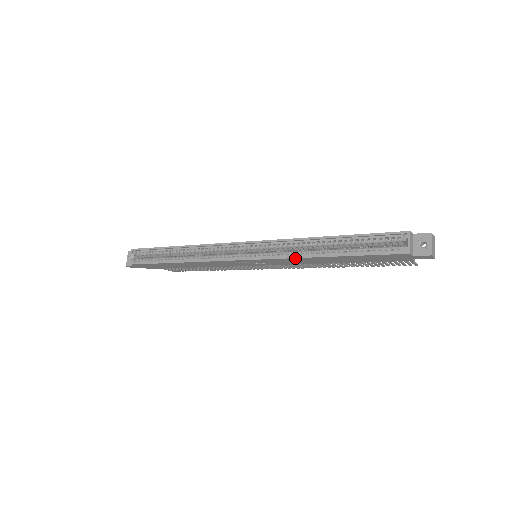
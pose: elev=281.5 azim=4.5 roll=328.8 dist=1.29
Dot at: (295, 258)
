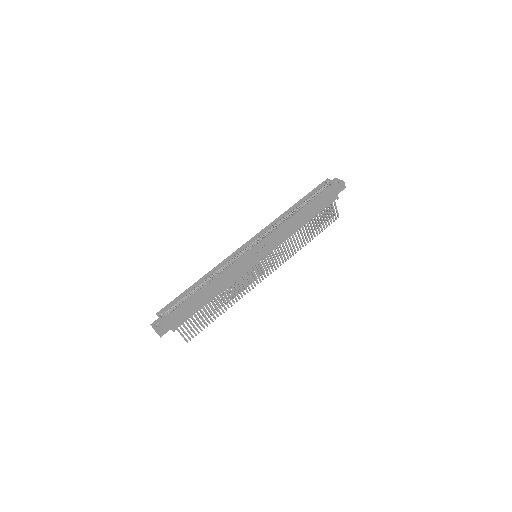
Dot at: (285, 224)
